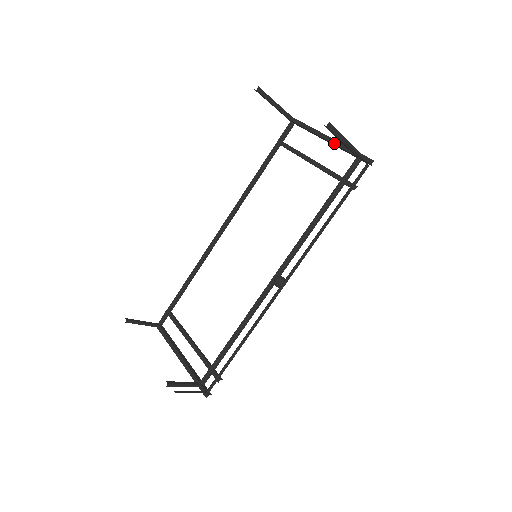
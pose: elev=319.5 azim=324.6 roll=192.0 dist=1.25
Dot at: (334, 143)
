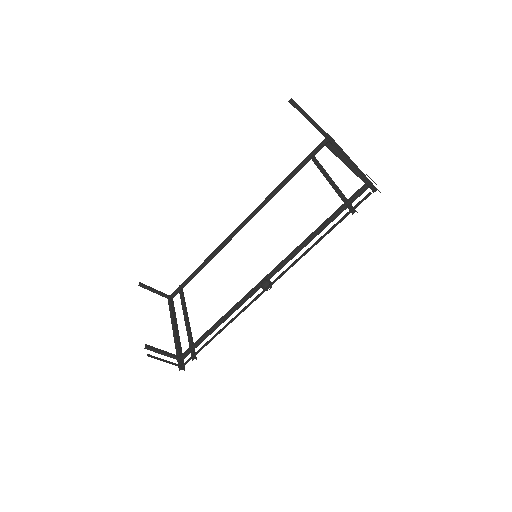
Dot at: occluded
